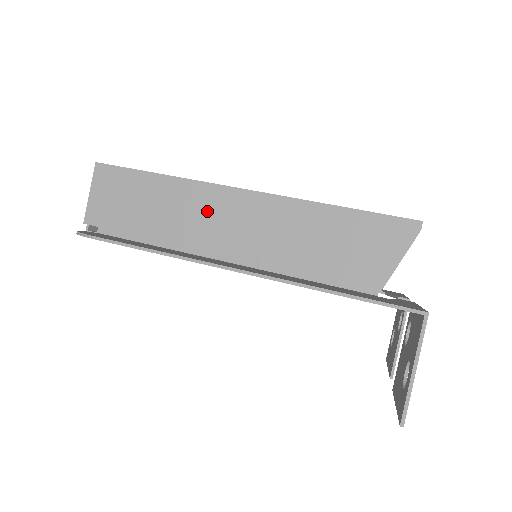
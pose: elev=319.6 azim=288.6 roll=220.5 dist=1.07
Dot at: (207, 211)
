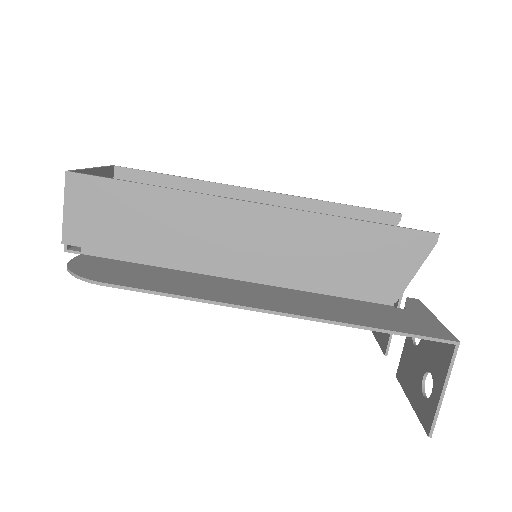
Dot at: (212, 227)
